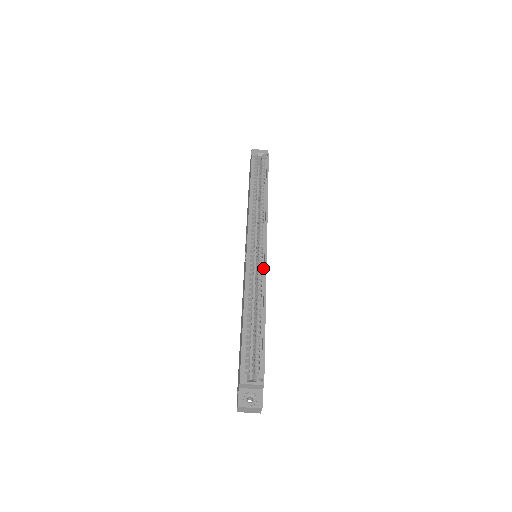
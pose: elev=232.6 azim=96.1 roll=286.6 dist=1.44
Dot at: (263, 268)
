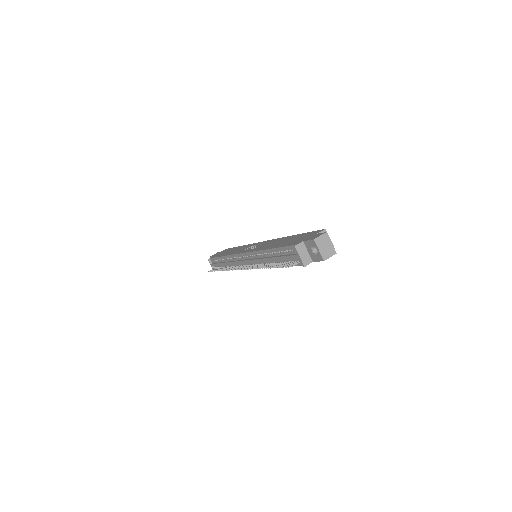
Dot at: occluded
